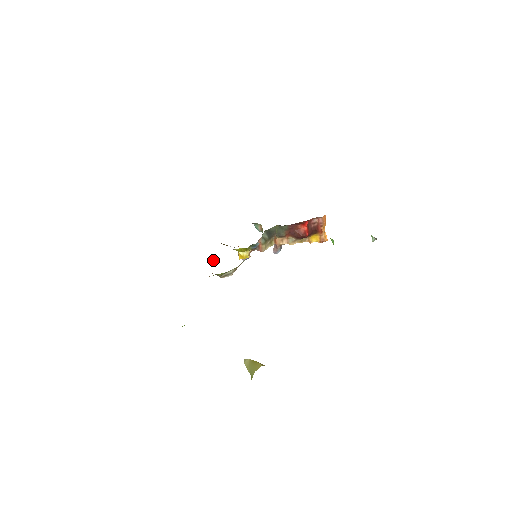
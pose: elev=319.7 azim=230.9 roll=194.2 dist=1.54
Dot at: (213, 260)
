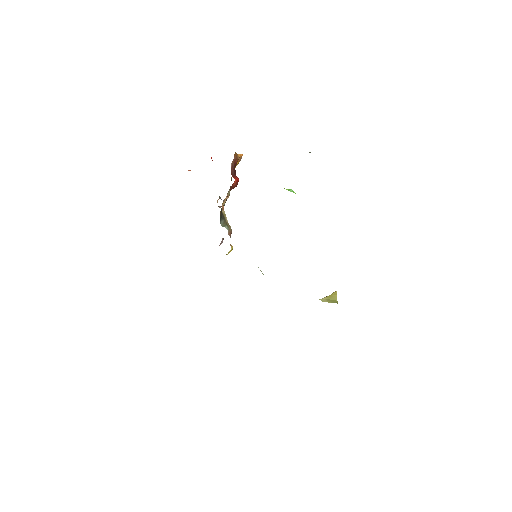
Dot at: occluded
